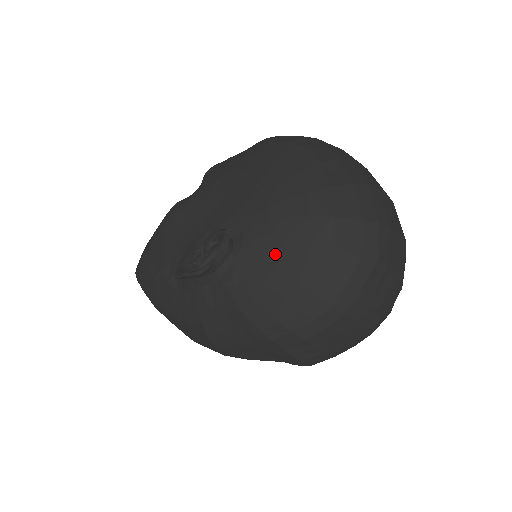
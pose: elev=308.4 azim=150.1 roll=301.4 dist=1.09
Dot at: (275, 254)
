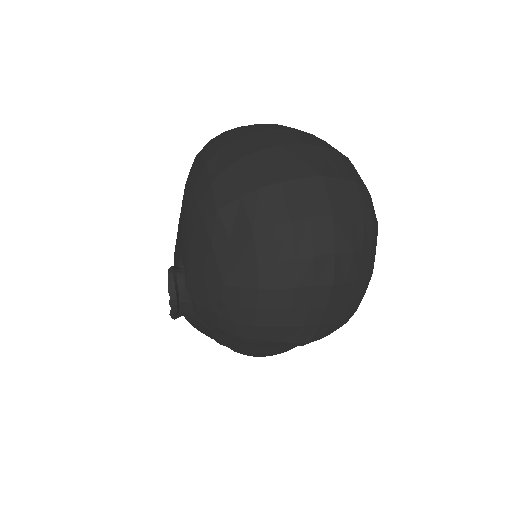
Dot at: (201, 268)
